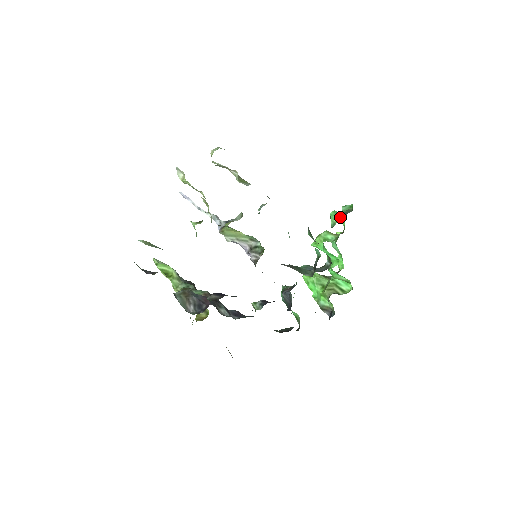
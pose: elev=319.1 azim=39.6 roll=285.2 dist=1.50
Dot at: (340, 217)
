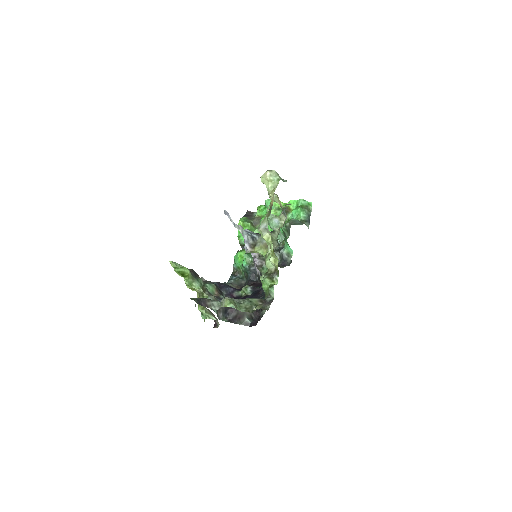
Dot at: (306, 219)
